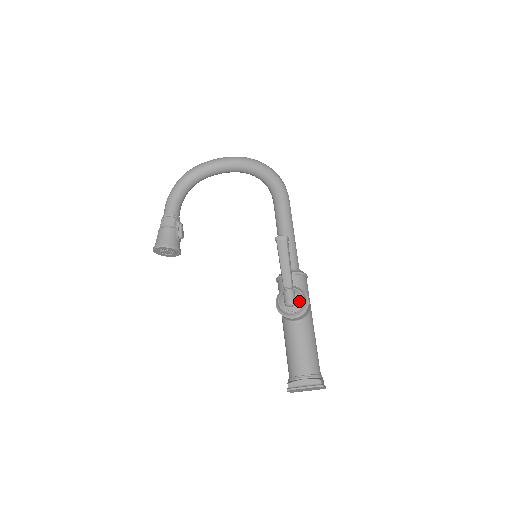
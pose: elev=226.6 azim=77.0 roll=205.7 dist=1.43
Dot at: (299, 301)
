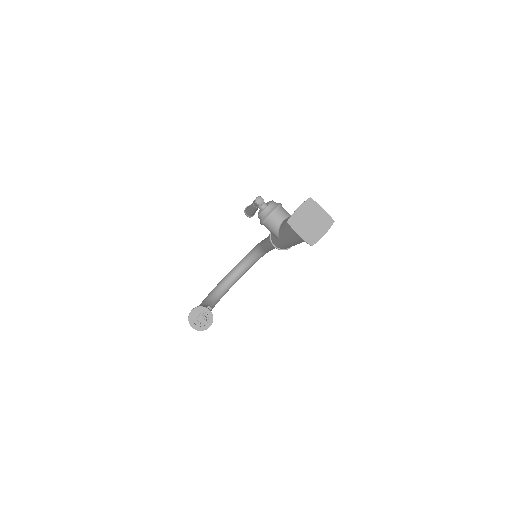
Dot at: (268, 202)
